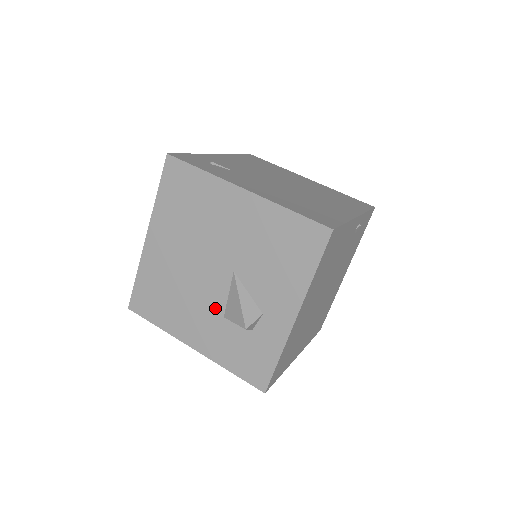
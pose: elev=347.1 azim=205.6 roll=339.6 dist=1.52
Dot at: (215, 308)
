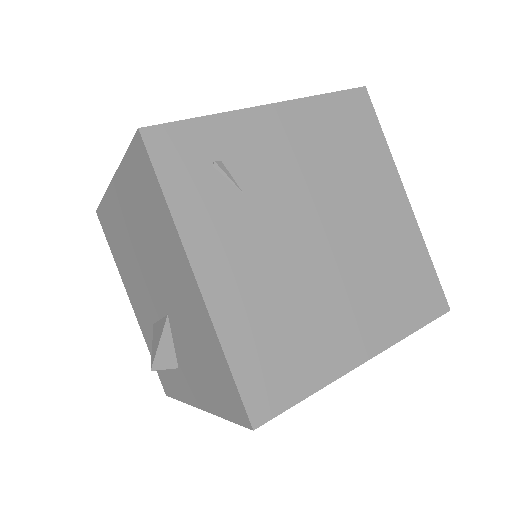
Dot at: (149, 310)
